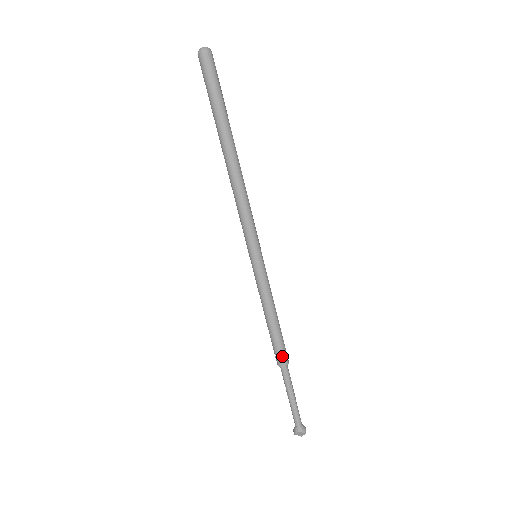
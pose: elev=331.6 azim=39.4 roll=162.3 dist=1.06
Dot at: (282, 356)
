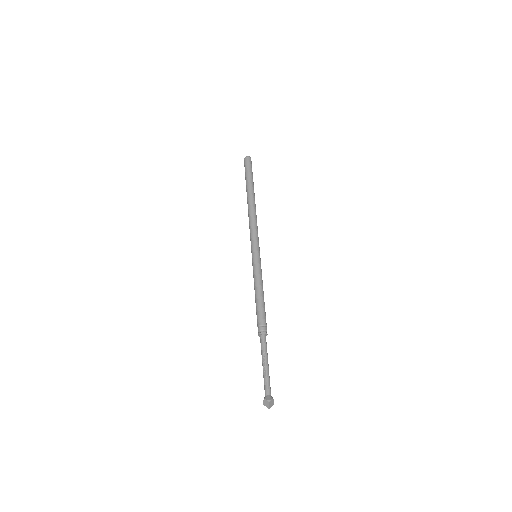
Dot at: (260, 326)
